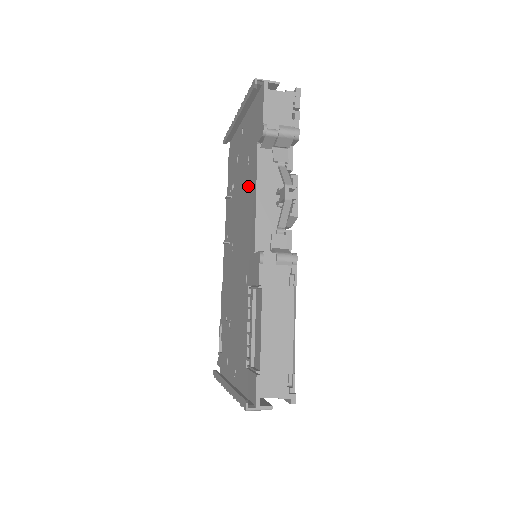
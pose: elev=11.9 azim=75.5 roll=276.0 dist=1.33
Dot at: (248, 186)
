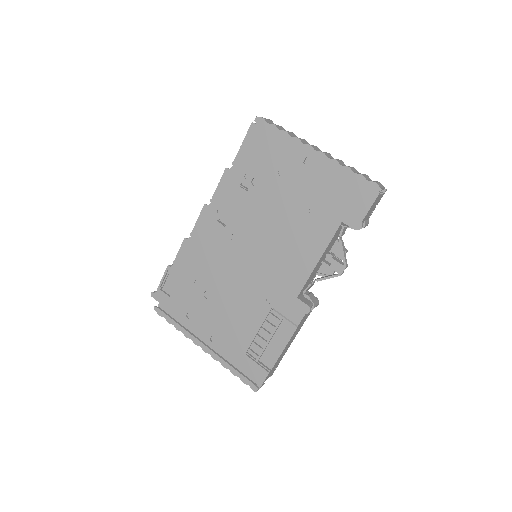
Dot at: (303, 233)
